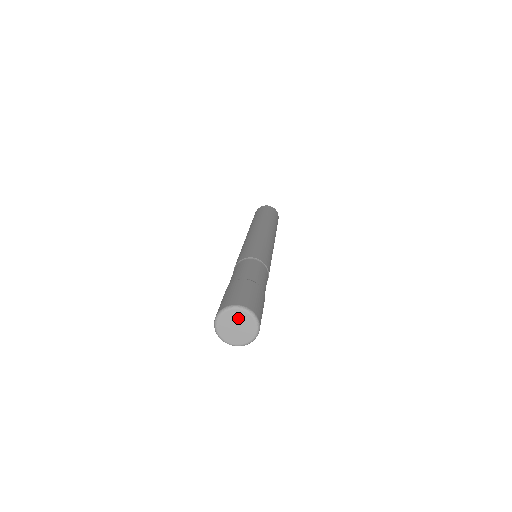
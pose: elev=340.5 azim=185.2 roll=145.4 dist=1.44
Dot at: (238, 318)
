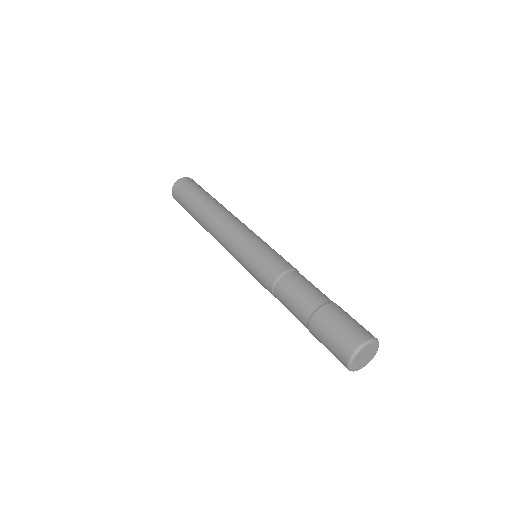
Dot at: (366, 350)
